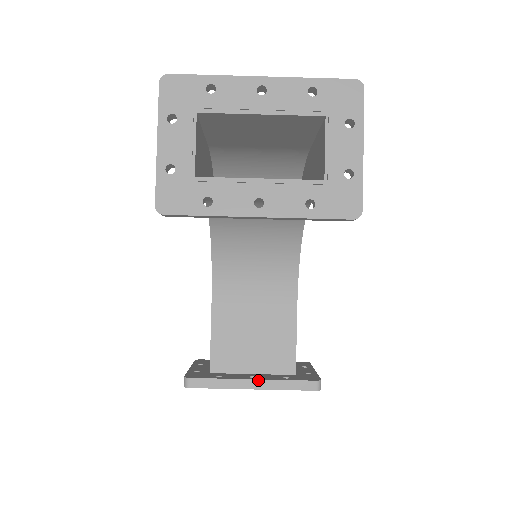
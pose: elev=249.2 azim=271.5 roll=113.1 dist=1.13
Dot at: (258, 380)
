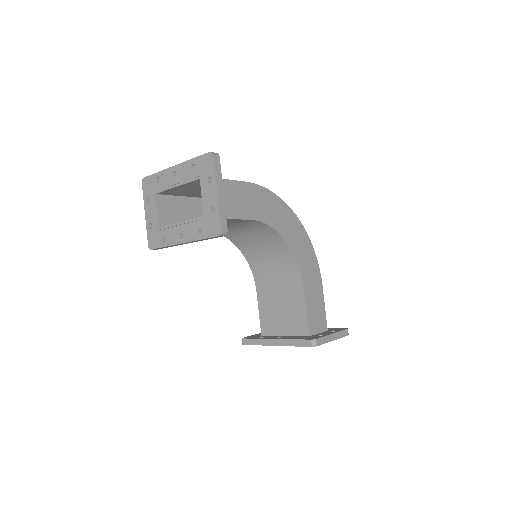
Dot at: (277, 339)
